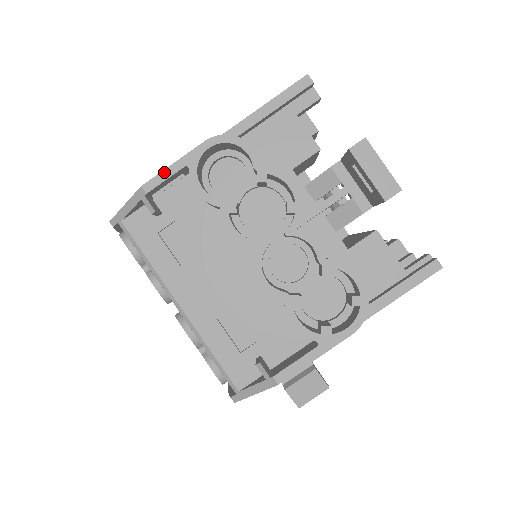
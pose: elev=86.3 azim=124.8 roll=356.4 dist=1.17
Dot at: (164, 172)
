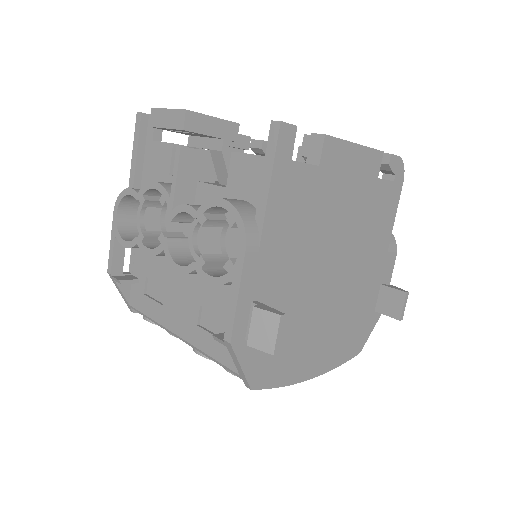
Dot at: (110, 252)
